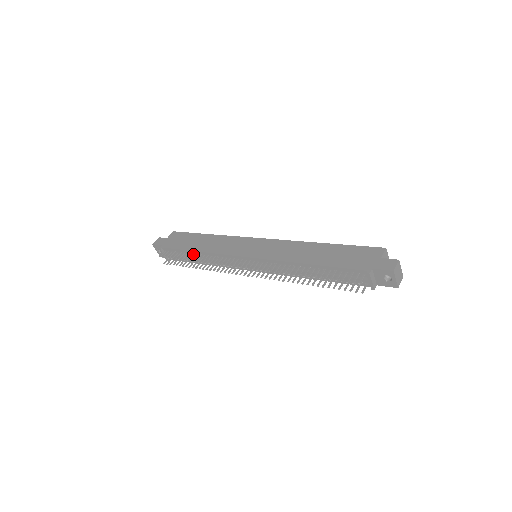
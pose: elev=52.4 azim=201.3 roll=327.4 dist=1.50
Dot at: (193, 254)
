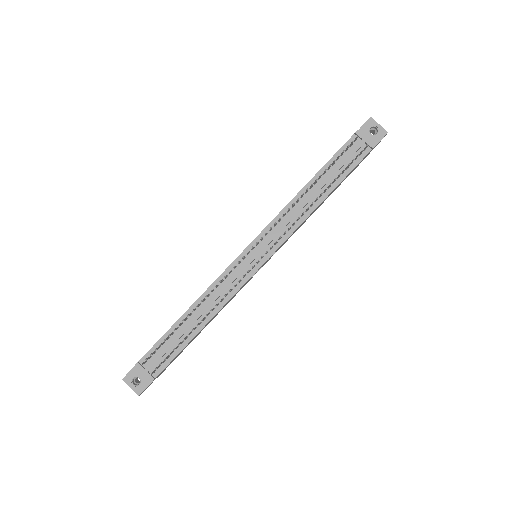
Dot at: (185, 318)
